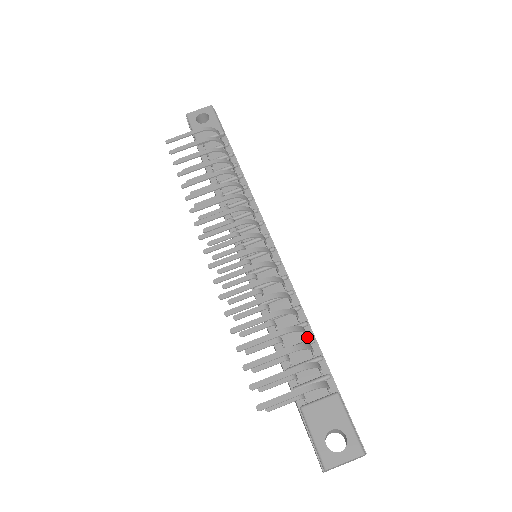
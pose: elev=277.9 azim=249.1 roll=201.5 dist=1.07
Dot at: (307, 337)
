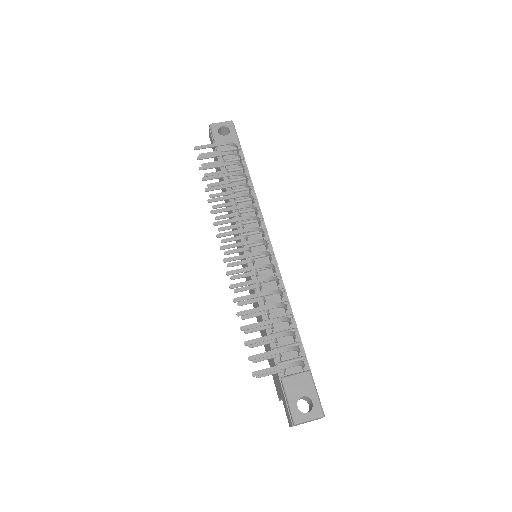
Dot at: (291, 326)
